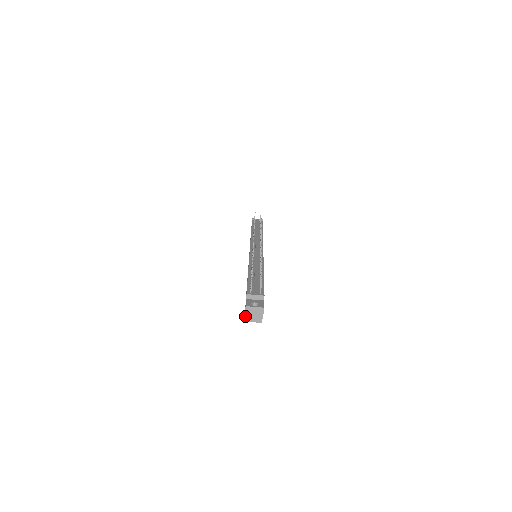
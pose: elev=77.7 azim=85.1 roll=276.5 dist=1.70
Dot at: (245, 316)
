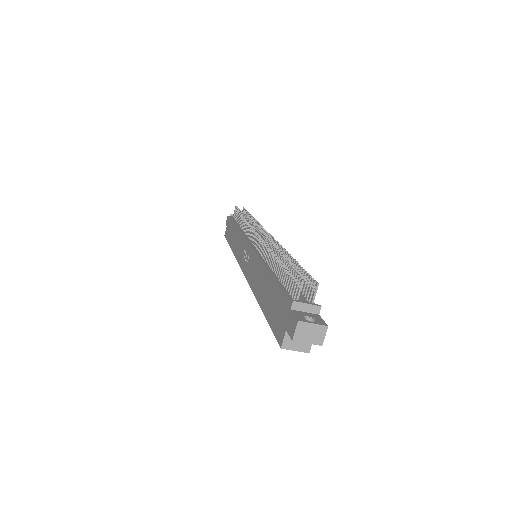
Dot at: (293, 338)
